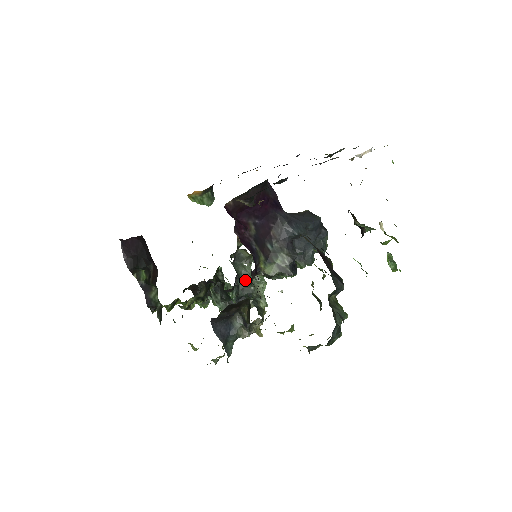
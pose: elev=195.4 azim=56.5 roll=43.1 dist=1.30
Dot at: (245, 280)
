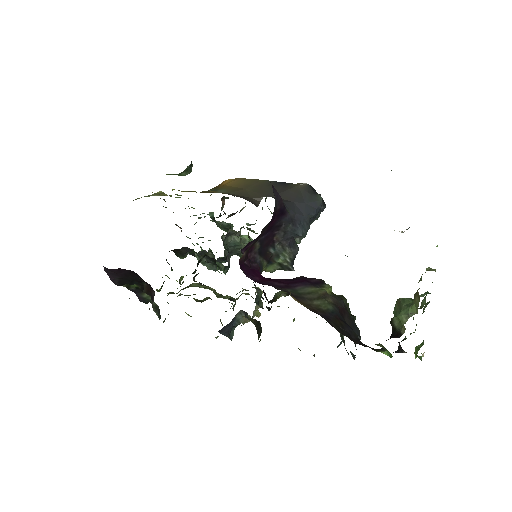
Dot at: (233, 246)
